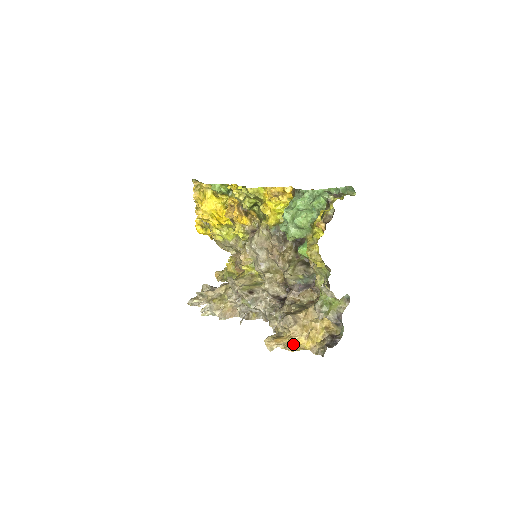
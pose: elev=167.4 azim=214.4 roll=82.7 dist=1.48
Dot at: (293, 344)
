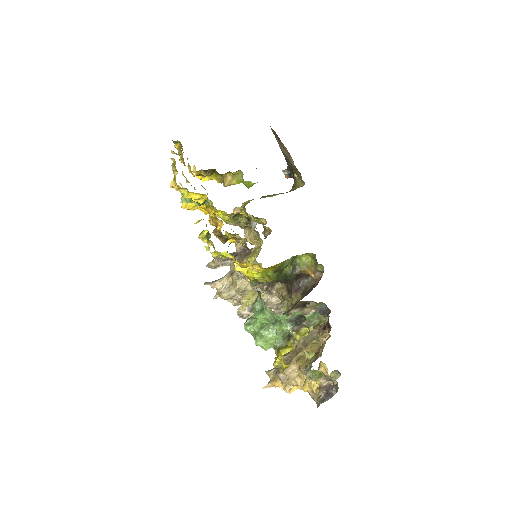
Dot at: (289, 392)
